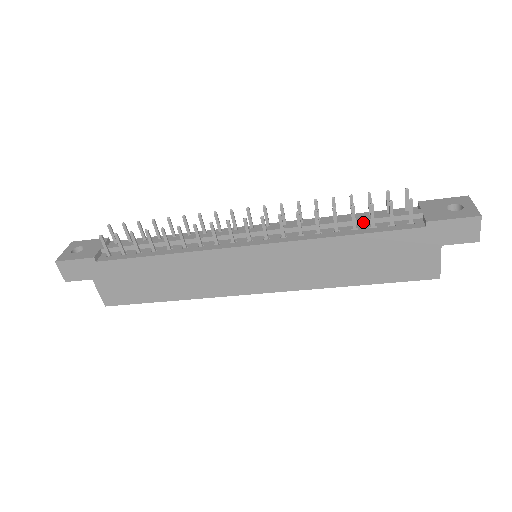
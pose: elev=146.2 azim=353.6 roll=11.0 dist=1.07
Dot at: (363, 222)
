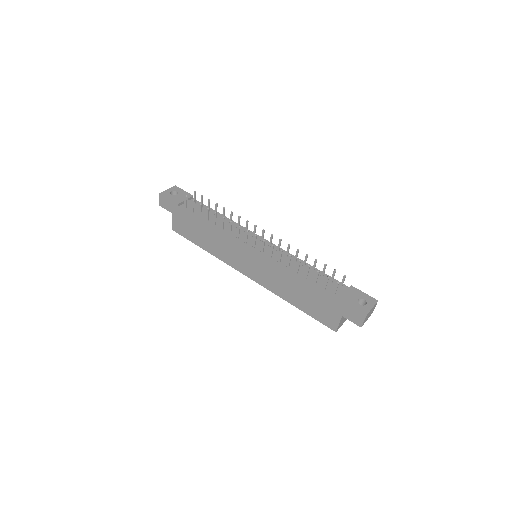
Dot at: (313, 277)
